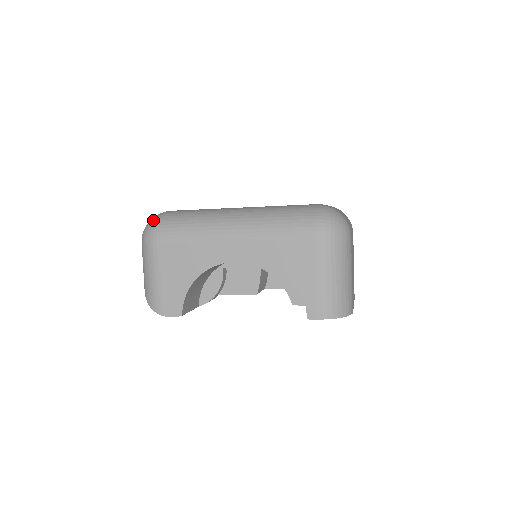
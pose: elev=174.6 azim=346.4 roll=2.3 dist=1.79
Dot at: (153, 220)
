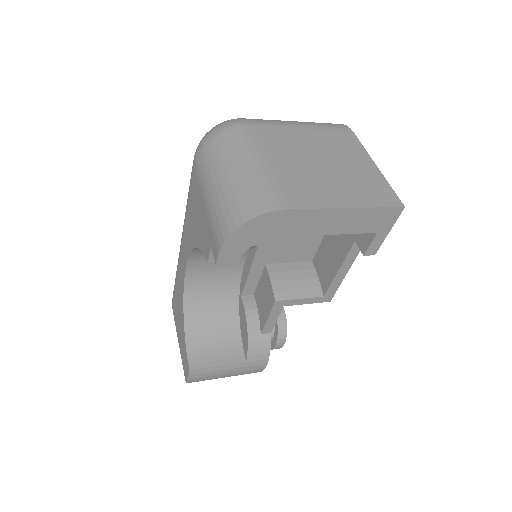
Dot at: occluded
